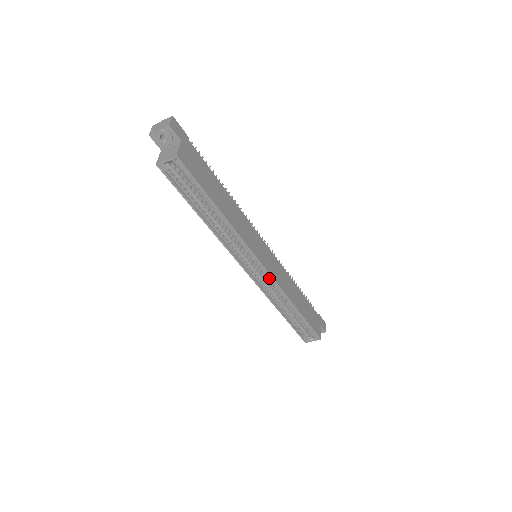
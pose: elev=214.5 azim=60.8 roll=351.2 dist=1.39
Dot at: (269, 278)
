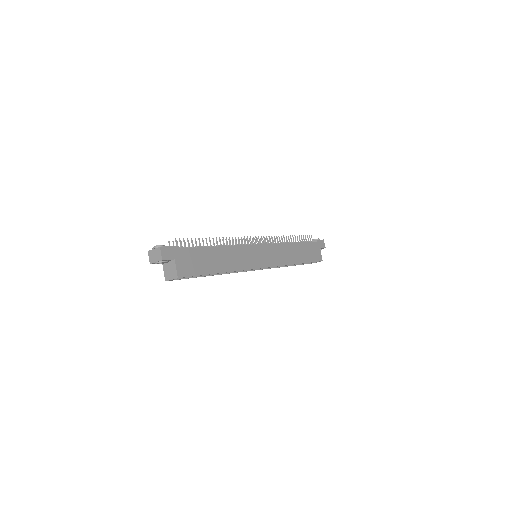
Dot at: occluded
